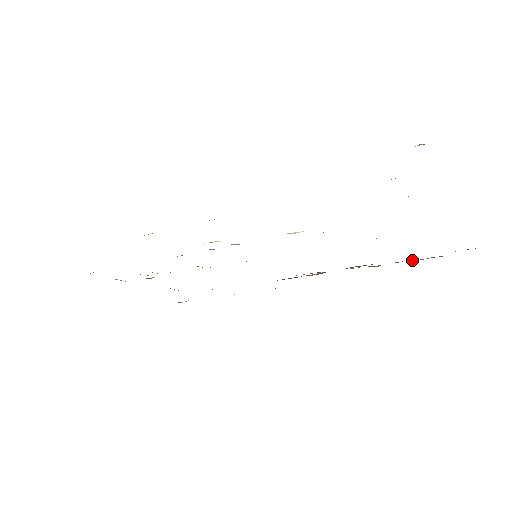
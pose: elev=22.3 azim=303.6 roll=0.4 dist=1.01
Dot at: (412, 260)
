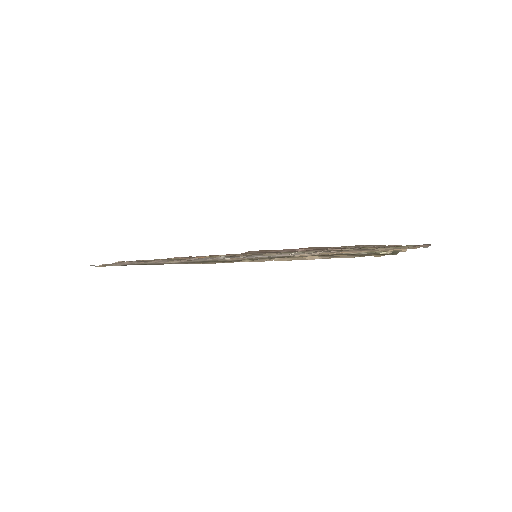
Dot at: (378, 247)
